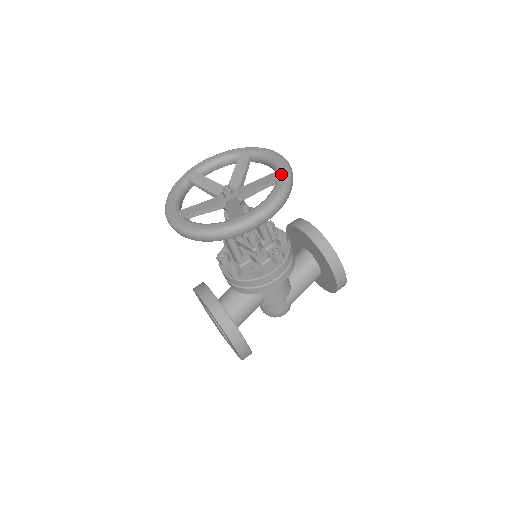
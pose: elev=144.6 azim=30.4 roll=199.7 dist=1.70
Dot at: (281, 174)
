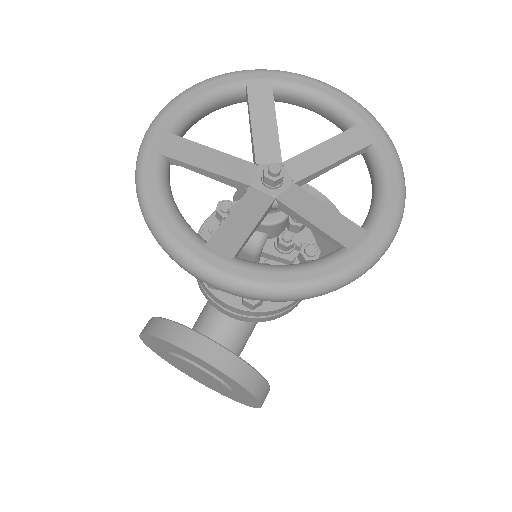
Dot at: (374, 132)
